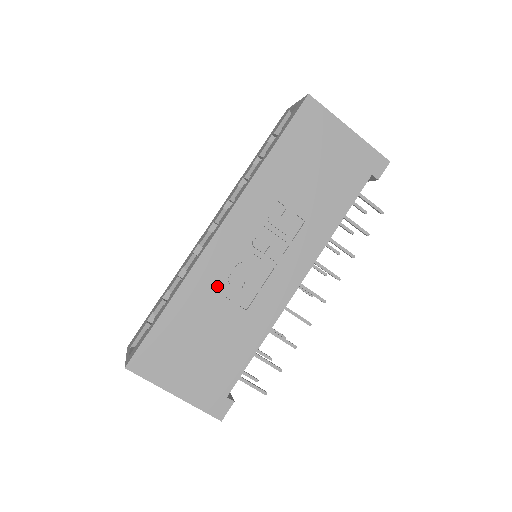
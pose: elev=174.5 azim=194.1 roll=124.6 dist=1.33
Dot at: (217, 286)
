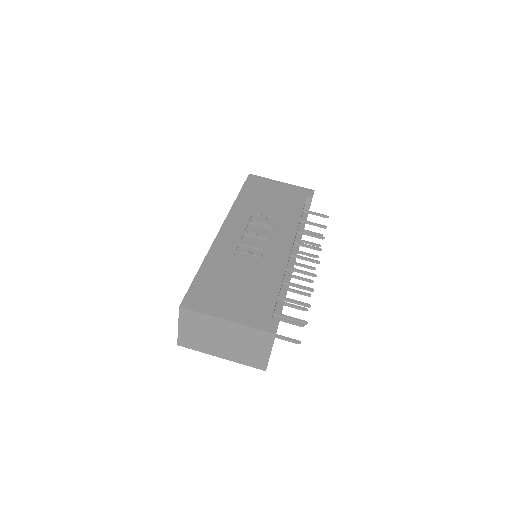
Dot at: (233, 253)
